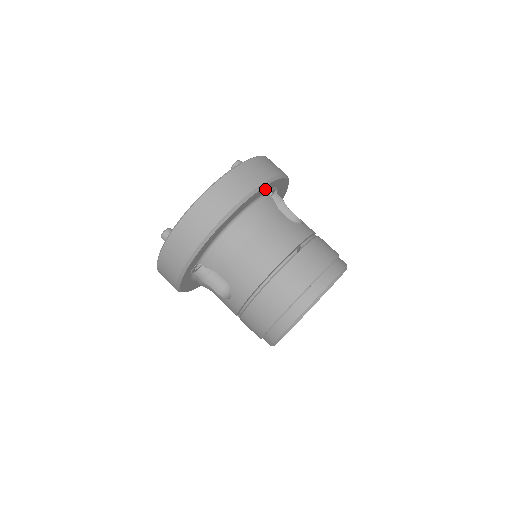
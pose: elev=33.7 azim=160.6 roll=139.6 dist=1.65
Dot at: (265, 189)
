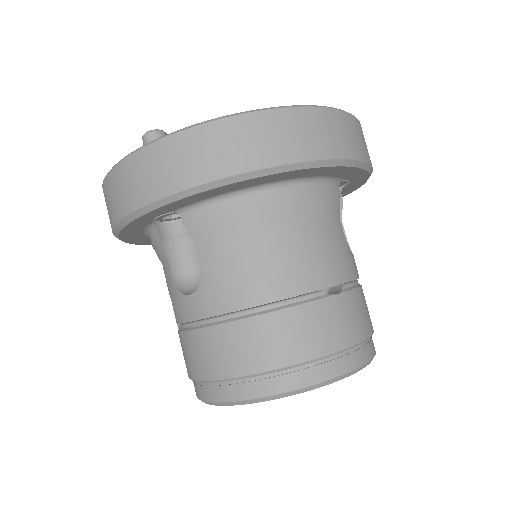
Dot at: (346, 171)
